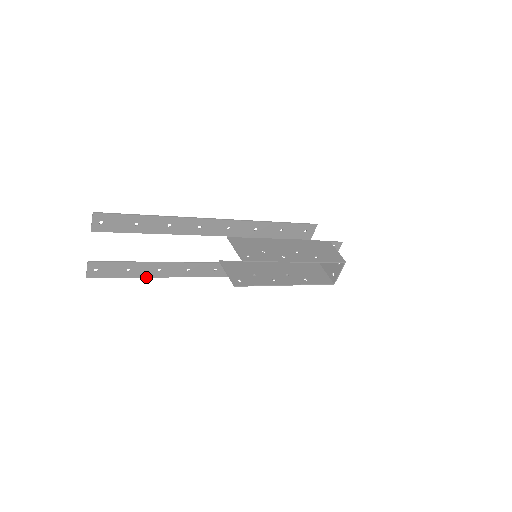
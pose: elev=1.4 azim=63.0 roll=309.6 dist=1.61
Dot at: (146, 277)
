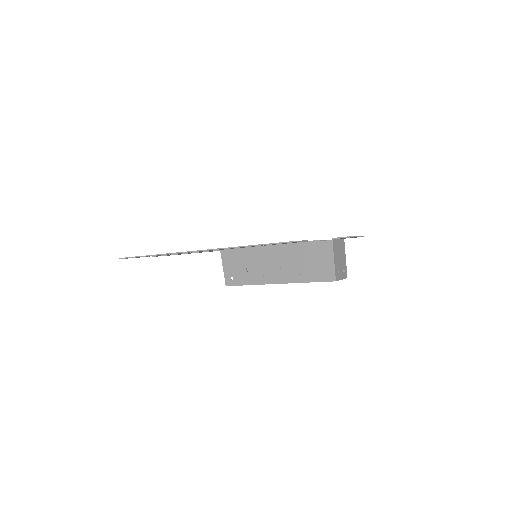
Dot at: occluded
